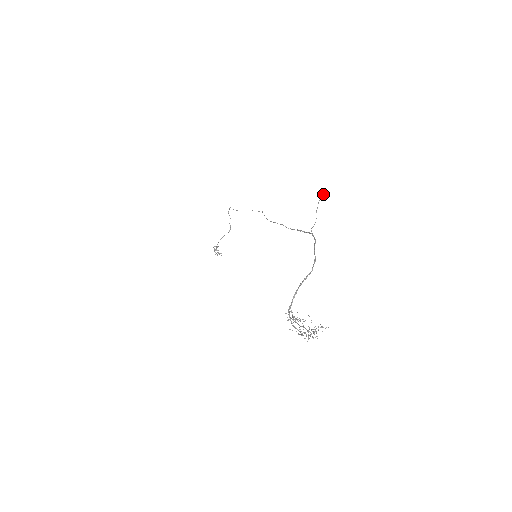
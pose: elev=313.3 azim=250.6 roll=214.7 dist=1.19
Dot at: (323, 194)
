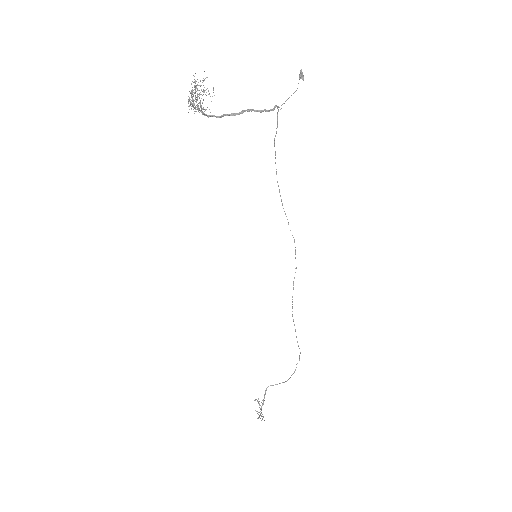
Dot at: (300, 72)
